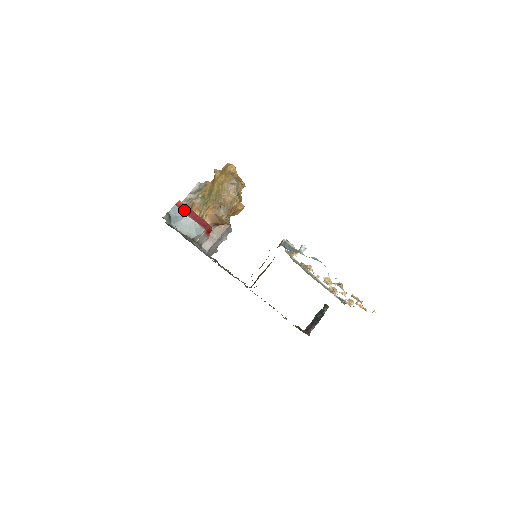
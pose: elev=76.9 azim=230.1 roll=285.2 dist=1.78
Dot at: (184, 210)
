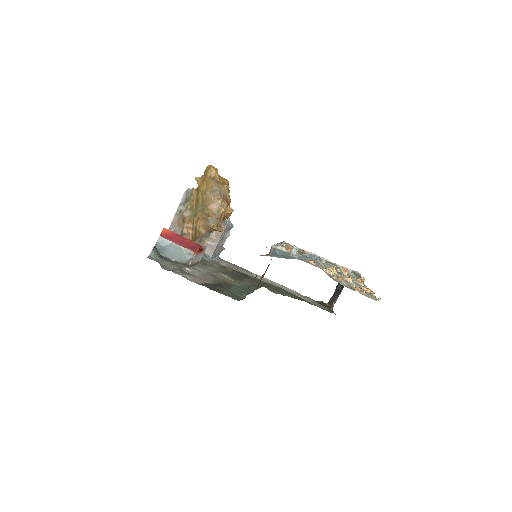
Dot at: (170, 238)
